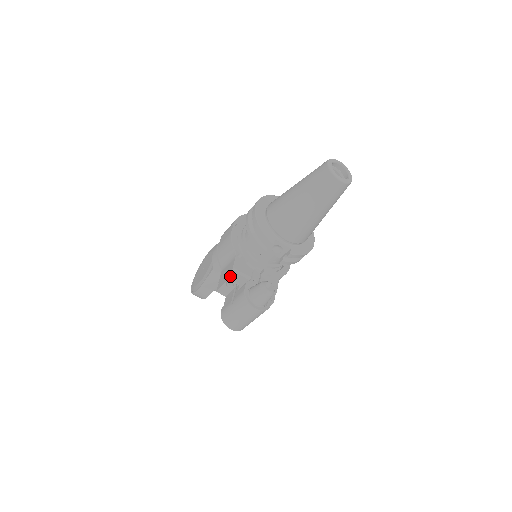
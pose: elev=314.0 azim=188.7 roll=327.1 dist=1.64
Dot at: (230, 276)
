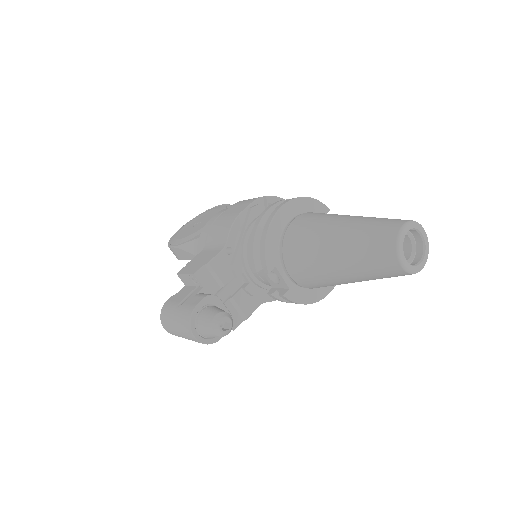
Dot at: (197, 271)
